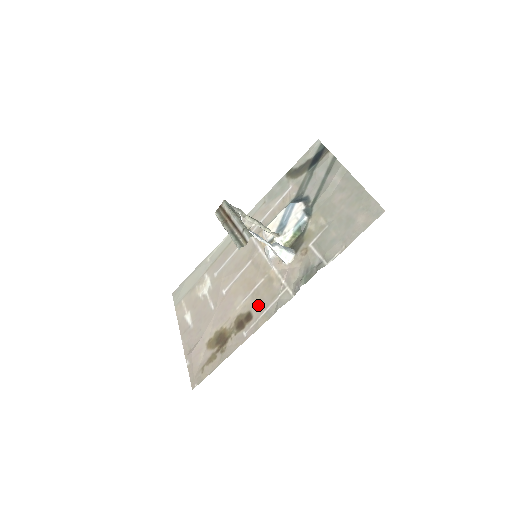
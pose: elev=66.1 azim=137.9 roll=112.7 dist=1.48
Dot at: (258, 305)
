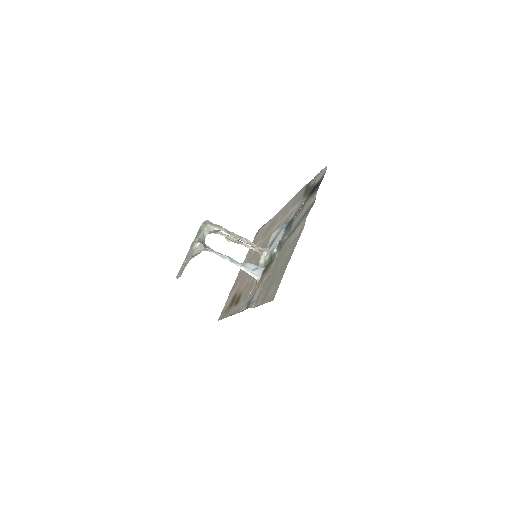
Dot at: (242, 297)
